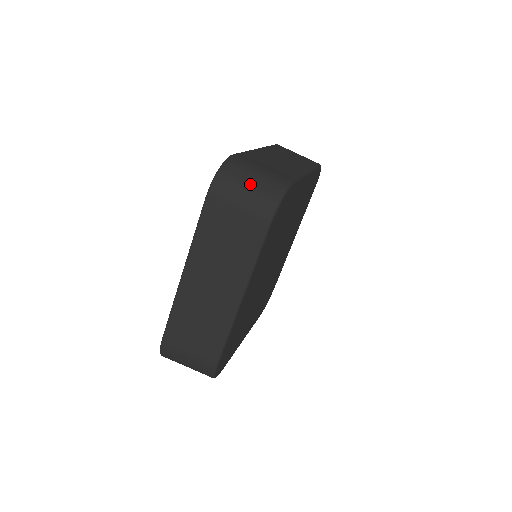
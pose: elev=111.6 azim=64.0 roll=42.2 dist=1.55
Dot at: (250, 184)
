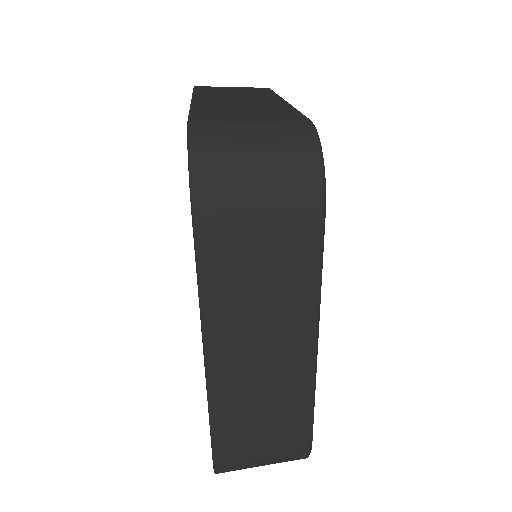
Dot at: occluded
